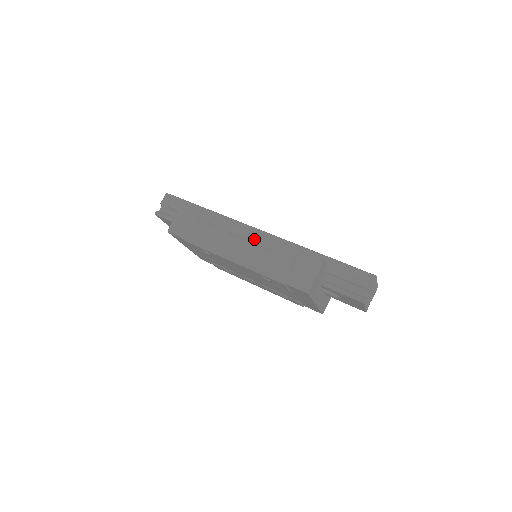
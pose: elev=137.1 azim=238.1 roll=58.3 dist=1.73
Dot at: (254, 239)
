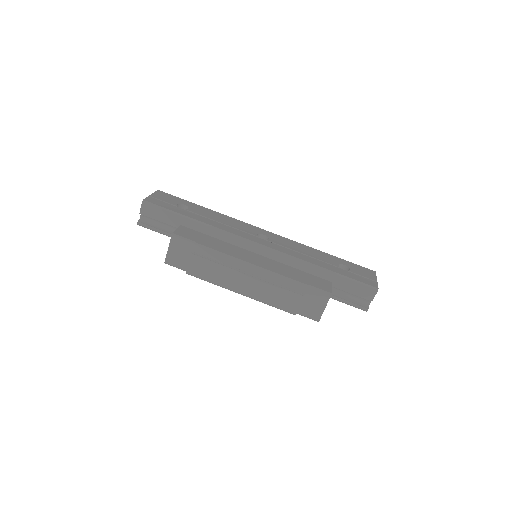
Dot at: (259, 275)
